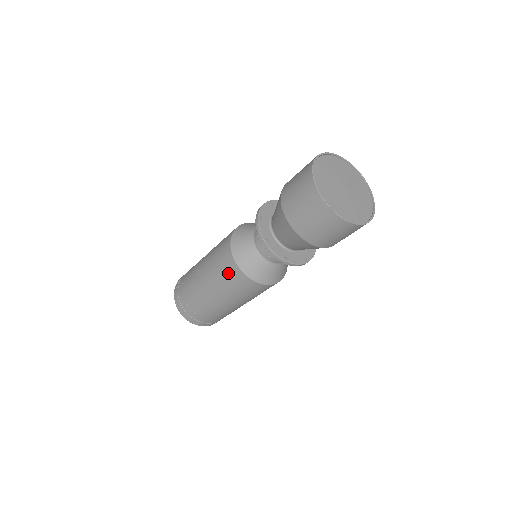
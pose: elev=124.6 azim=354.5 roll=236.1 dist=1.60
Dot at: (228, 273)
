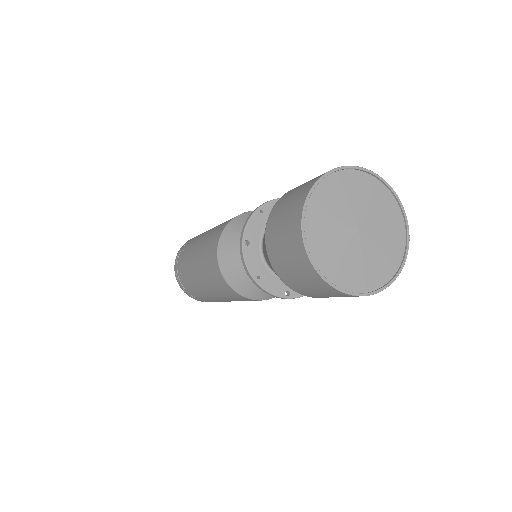
Dot at: (209, 255)
